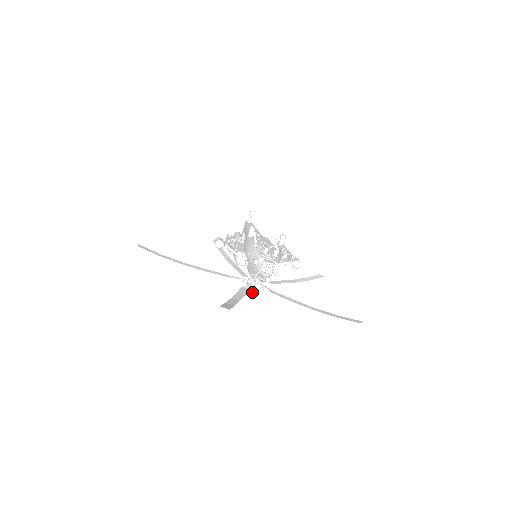
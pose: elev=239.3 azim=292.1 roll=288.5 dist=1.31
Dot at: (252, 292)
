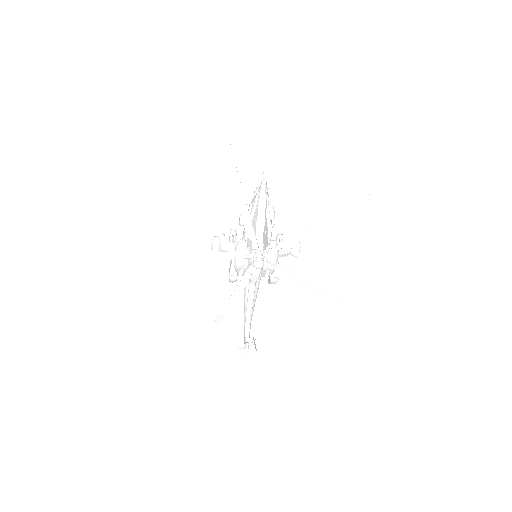
Dot at: (262, 260)
